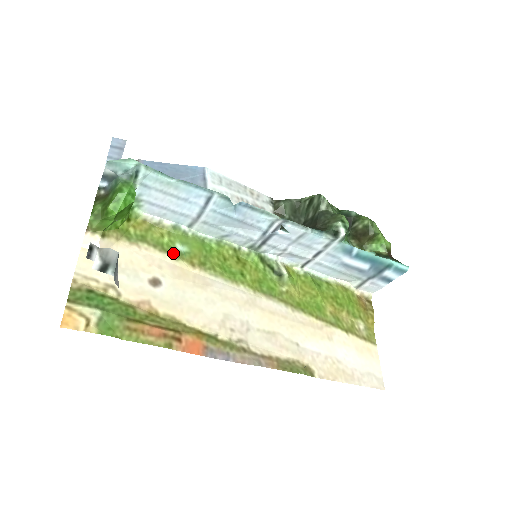
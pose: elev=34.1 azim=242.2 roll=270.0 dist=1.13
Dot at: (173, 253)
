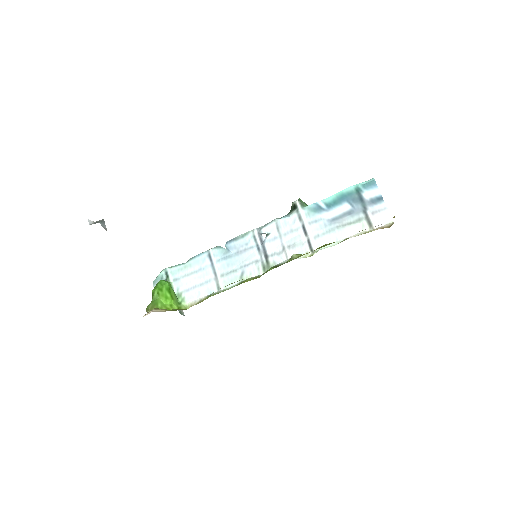
Dot at: occluded
